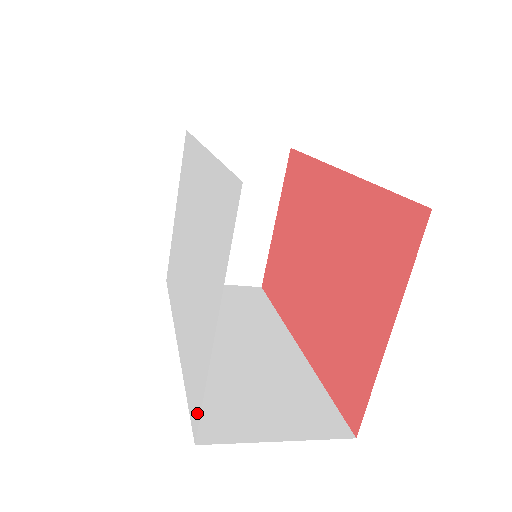
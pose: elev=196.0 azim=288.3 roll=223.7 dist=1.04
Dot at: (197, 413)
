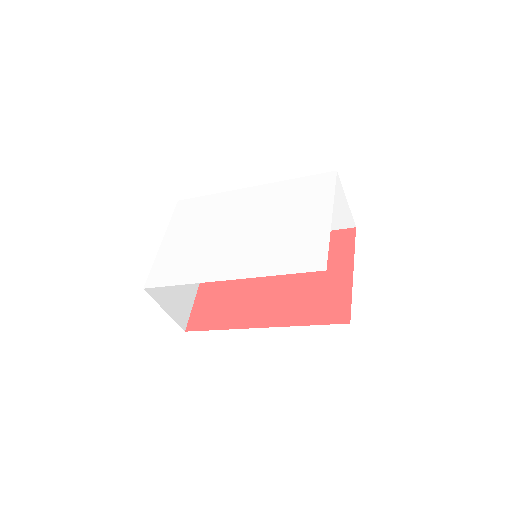
Dot at: (321, 258)
